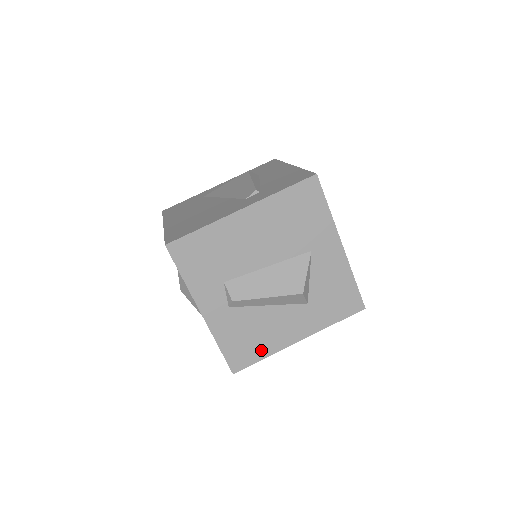
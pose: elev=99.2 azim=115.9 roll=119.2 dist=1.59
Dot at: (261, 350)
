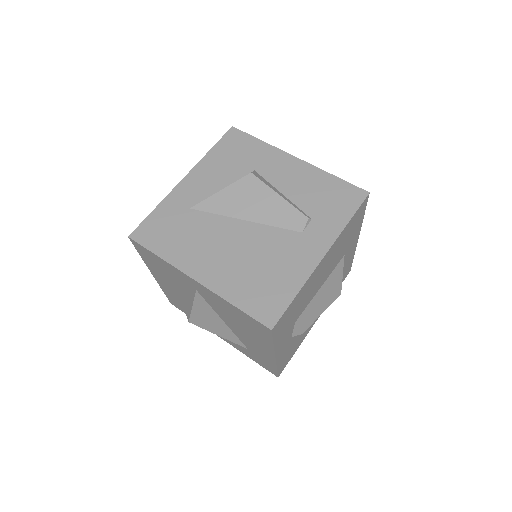
Dot at: (297, 347)
